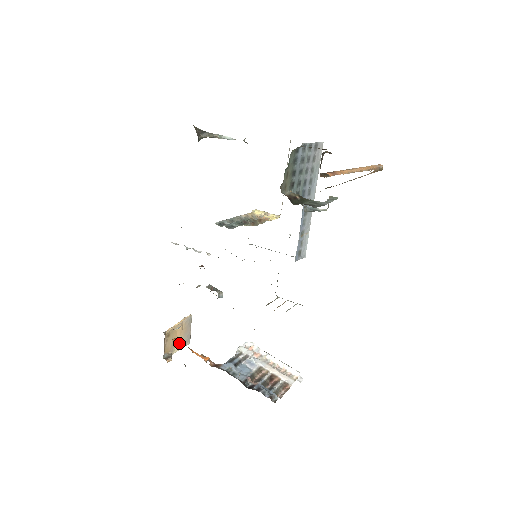
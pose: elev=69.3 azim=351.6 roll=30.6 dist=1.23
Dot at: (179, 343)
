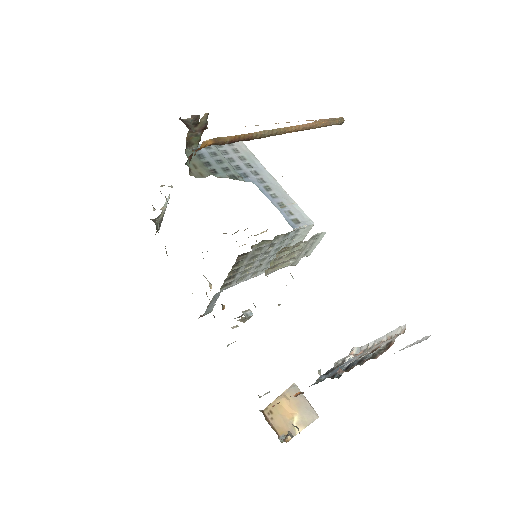
Dot at: (297, 419)
